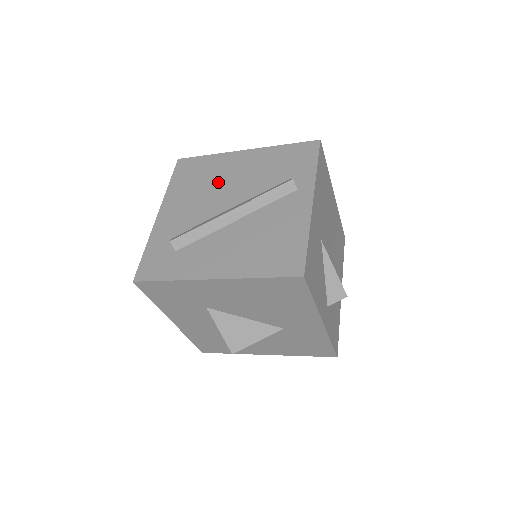
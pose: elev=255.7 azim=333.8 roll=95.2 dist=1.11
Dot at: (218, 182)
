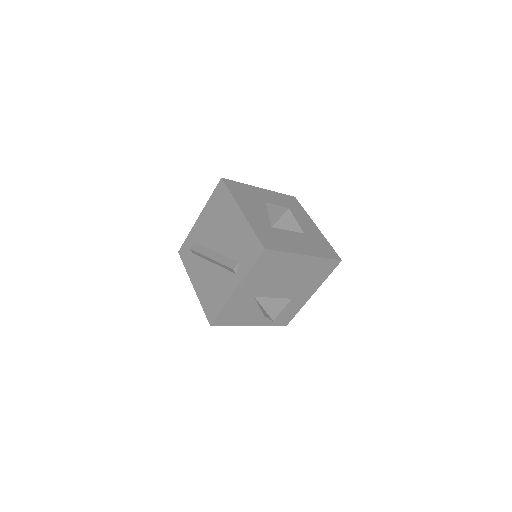
Dot at: (222, 224)
